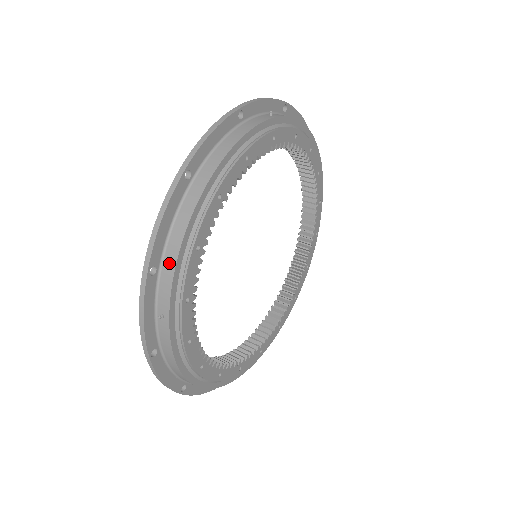
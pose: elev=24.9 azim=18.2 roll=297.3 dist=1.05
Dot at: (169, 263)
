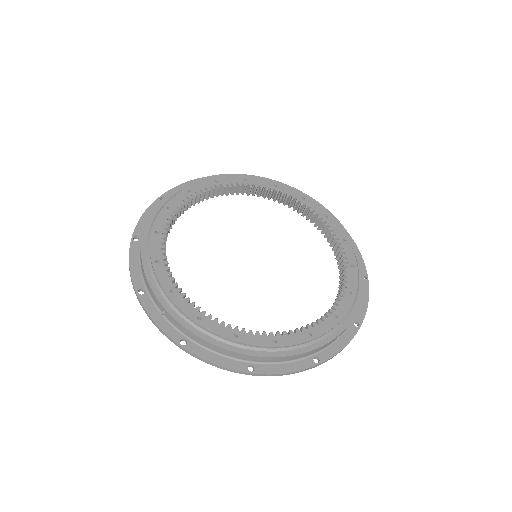
Dot at: (146, 281)
